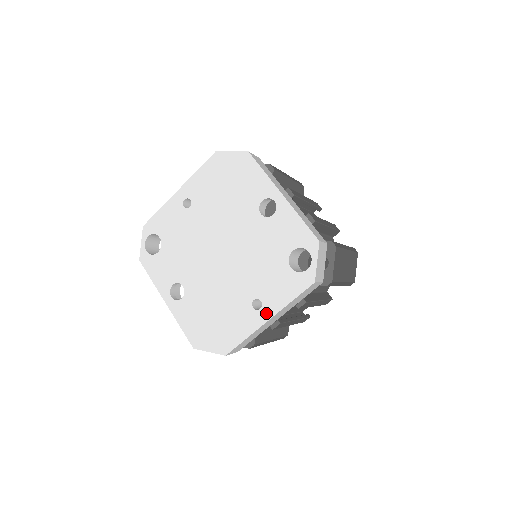
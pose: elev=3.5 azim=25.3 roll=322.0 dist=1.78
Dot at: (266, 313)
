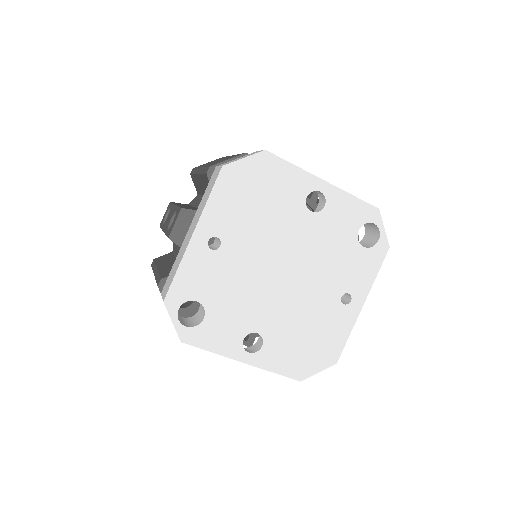
Dot at: (358, 301)
